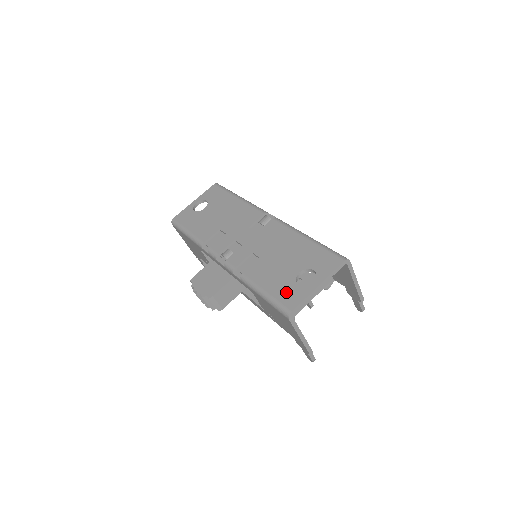
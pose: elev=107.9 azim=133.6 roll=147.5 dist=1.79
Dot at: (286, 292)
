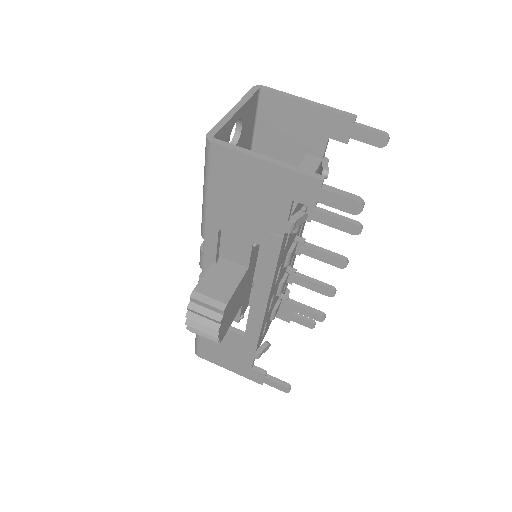
Dot at: occluded
